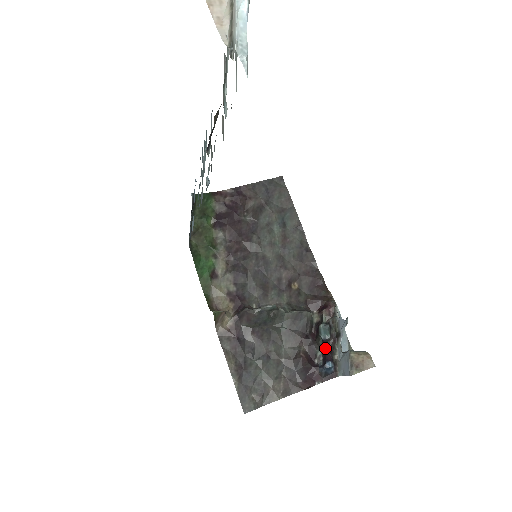
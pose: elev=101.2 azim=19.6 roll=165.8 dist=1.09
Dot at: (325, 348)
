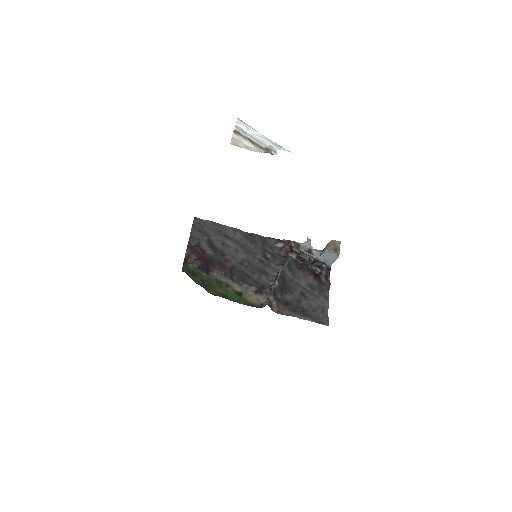
Dot at: (313, 263)
